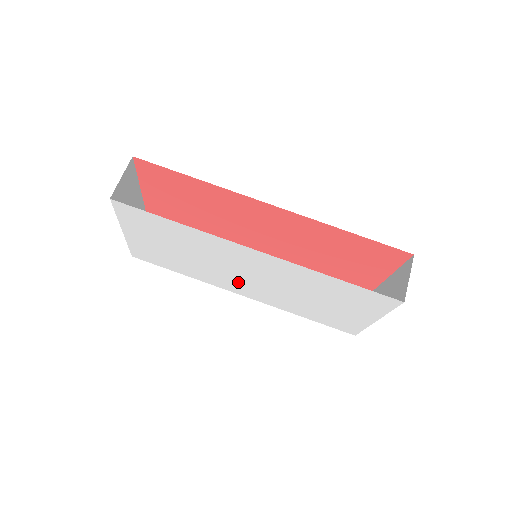
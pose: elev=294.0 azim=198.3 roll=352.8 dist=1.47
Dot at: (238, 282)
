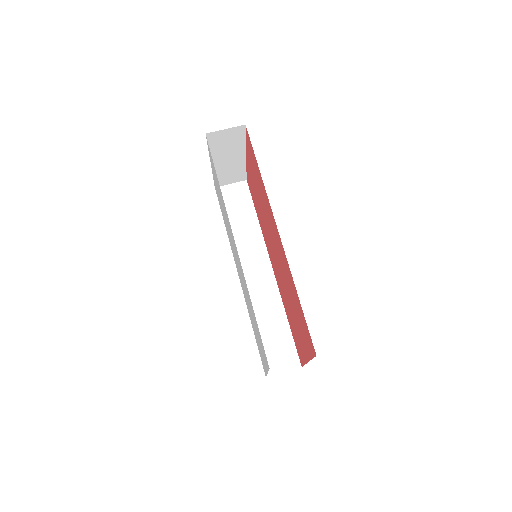
Dot at: occluded
